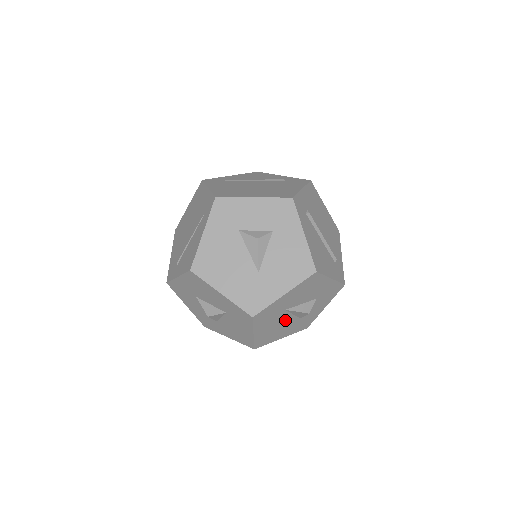
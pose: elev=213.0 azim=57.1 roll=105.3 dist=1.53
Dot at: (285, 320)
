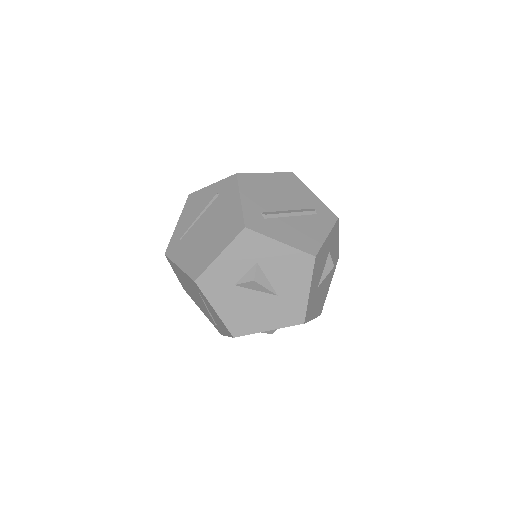
Dot at: (322, 285)
